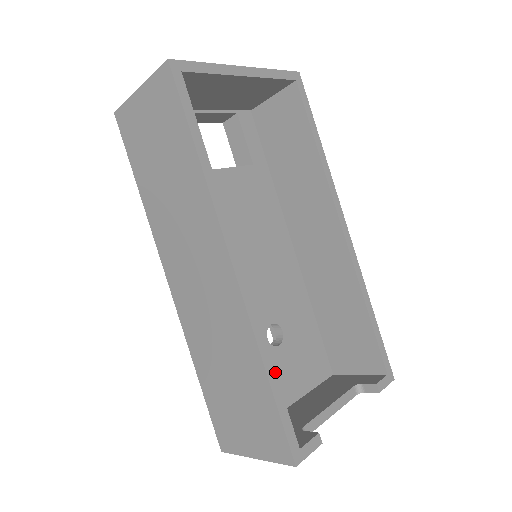
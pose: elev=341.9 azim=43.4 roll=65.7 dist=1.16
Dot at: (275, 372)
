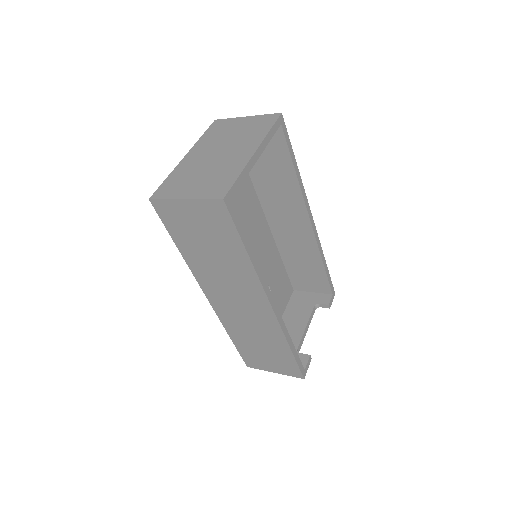
Dot at: (293, 344)
